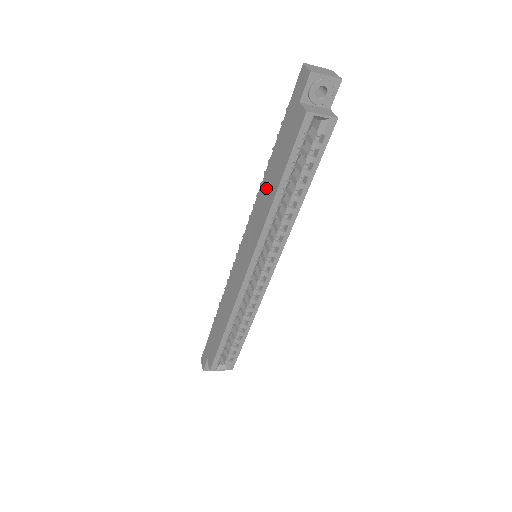
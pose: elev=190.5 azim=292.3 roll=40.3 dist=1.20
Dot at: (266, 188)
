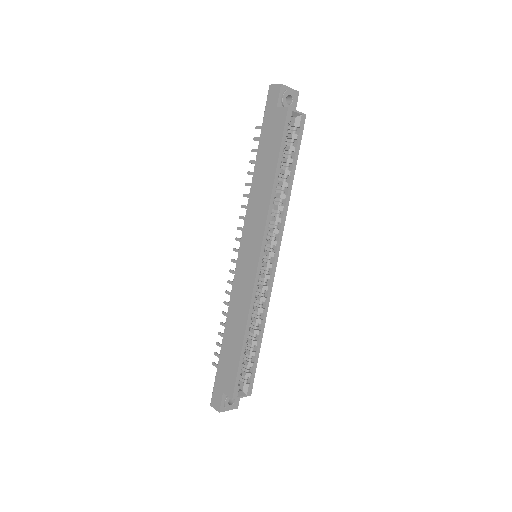
Dot at: (259, 185)
